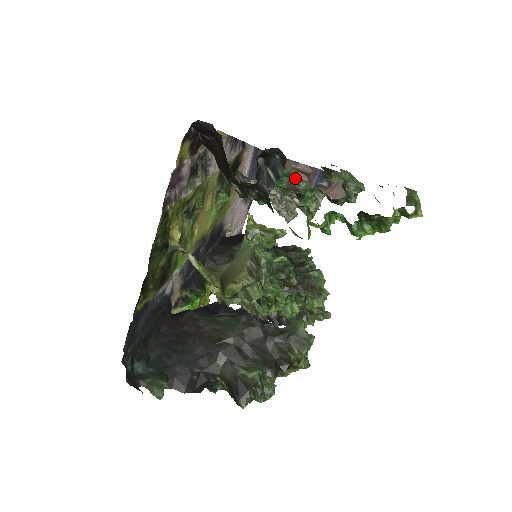
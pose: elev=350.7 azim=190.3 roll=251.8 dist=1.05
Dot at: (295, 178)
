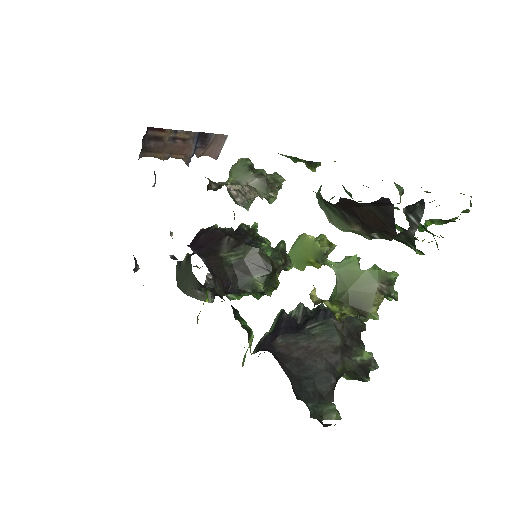
Dot at: (253, 168)
